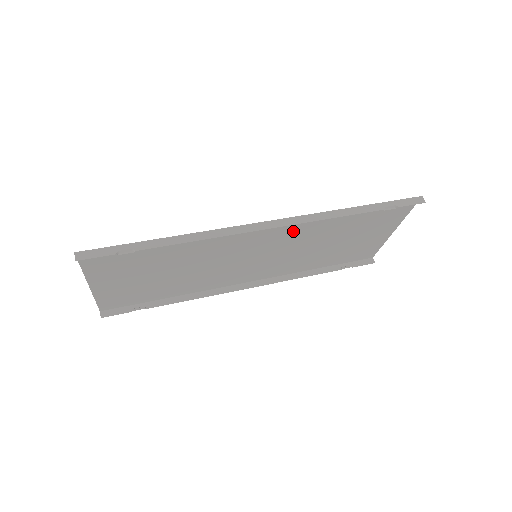
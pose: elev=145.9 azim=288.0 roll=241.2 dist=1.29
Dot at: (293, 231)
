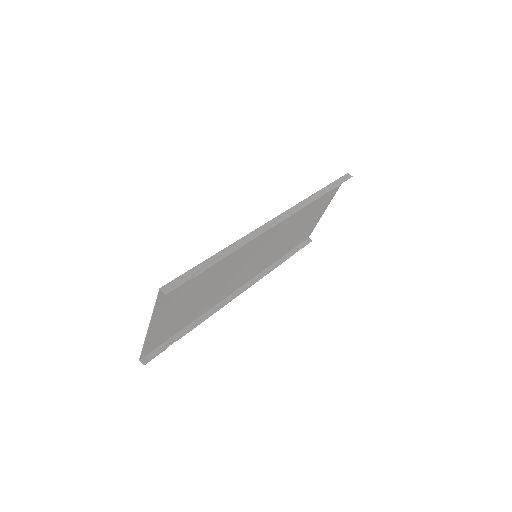
Dot at: (283, 224)
